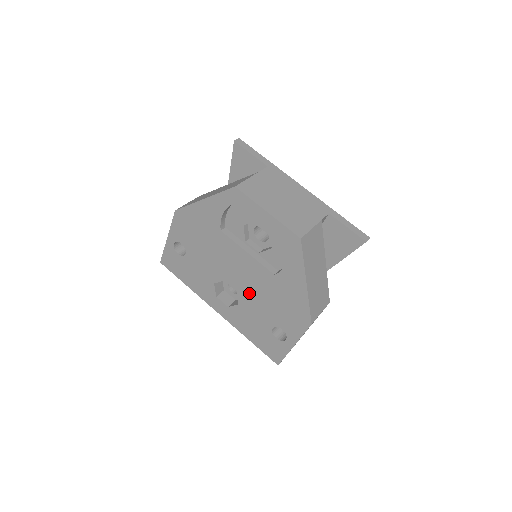
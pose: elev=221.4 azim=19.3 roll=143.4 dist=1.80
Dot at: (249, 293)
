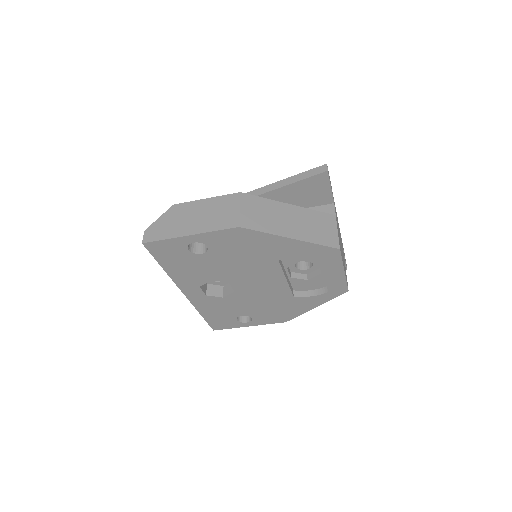
Dot at: (248, 296)
